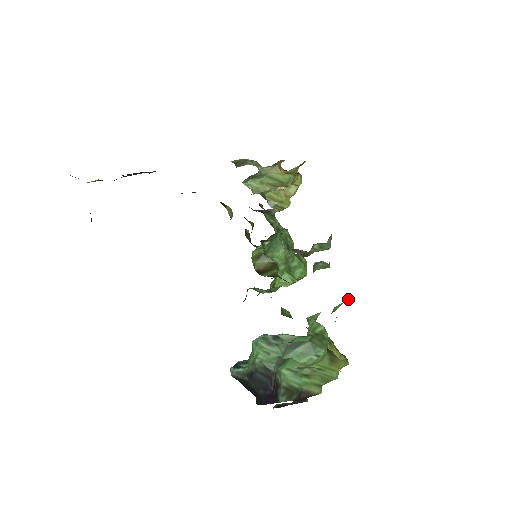
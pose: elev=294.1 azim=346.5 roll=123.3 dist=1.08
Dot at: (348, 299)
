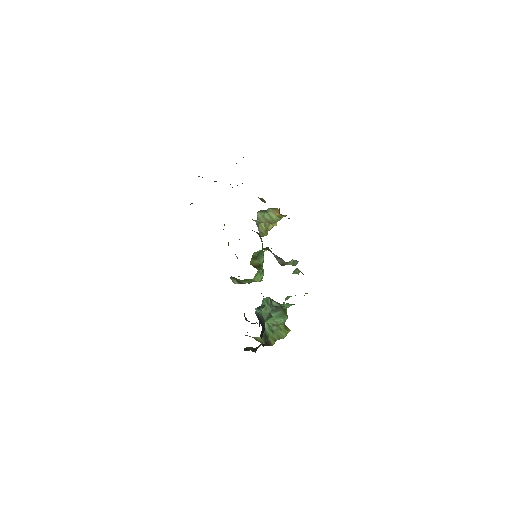
Dot at: occluded
